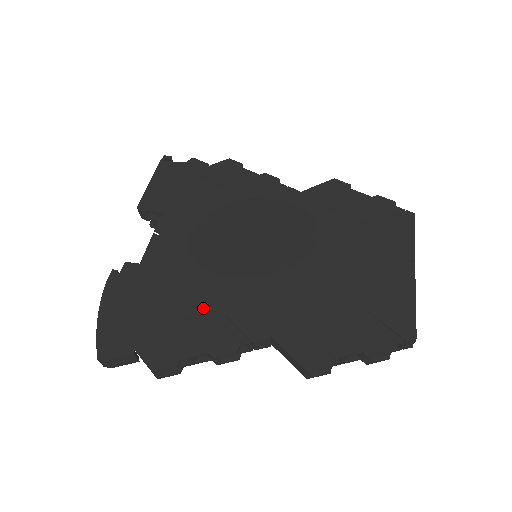
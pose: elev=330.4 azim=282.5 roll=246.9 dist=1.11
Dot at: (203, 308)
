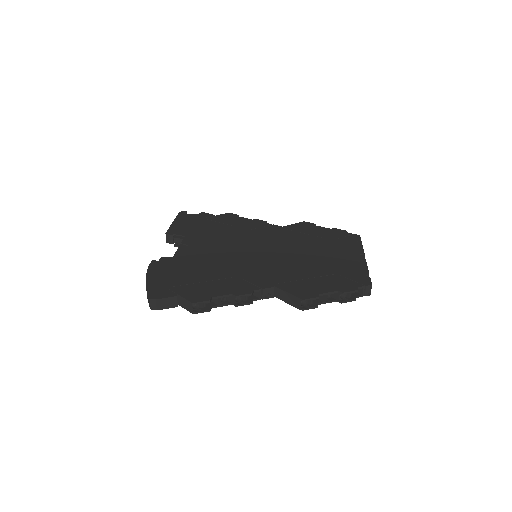
Dot at: (224, 275)
